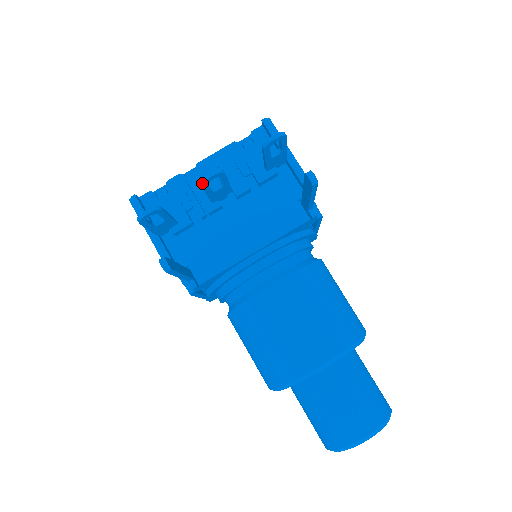
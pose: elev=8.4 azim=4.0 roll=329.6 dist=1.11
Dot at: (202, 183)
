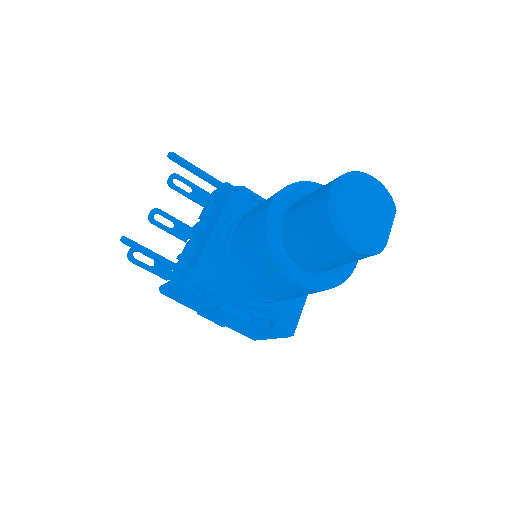
Dot at: (149, 220)
